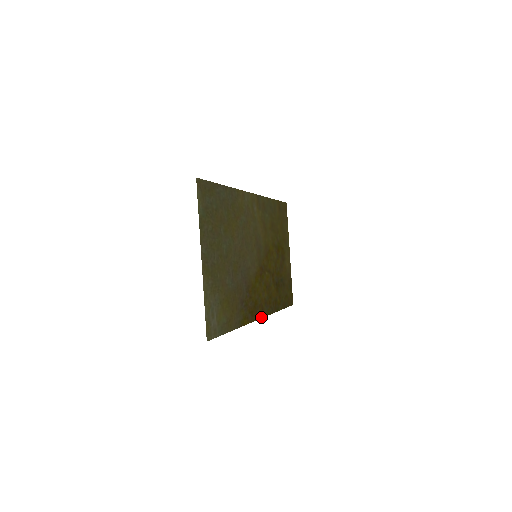
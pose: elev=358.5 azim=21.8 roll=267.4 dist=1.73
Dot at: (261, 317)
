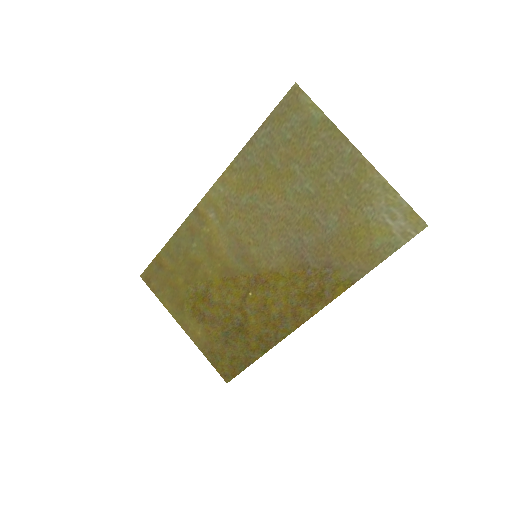
Dot at: (305, 320)
